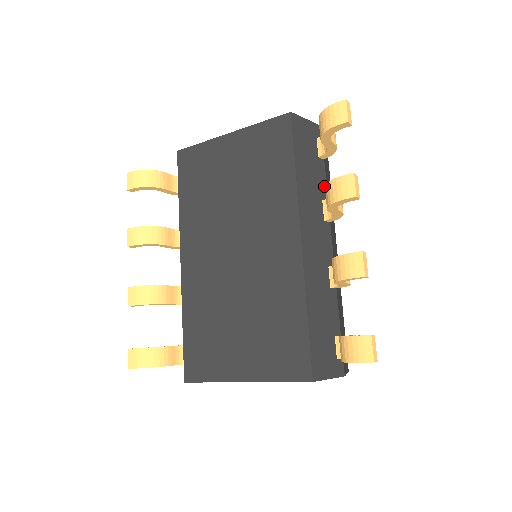
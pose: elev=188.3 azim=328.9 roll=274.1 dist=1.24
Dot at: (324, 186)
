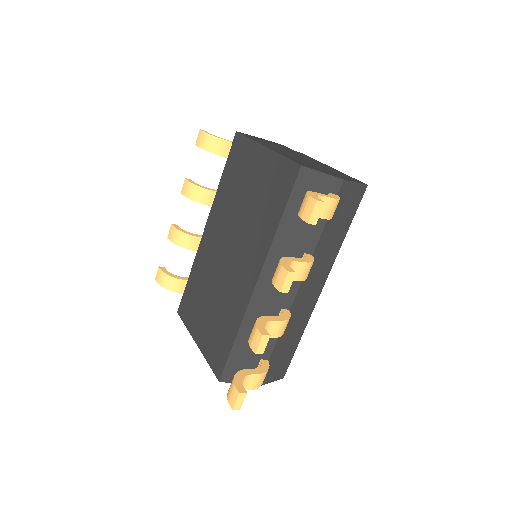
Dot at: (315, 240)
